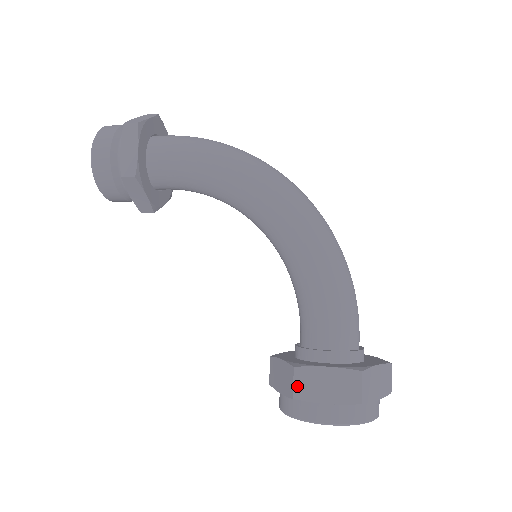
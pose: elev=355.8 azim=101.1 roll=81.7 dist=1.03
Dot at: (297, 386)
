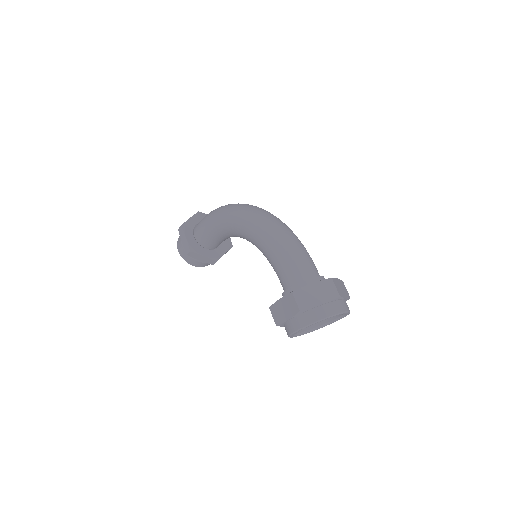
Dot at: (274, 317)
